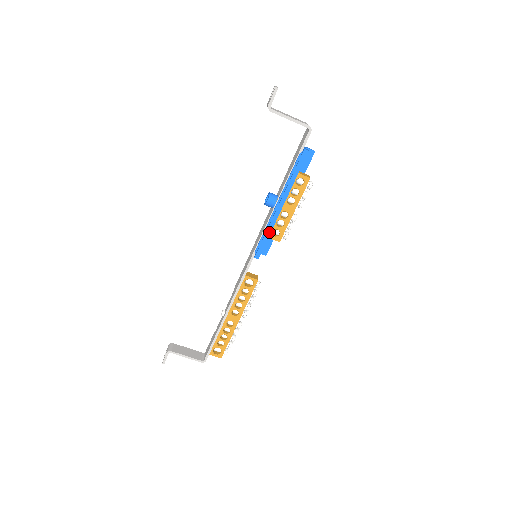
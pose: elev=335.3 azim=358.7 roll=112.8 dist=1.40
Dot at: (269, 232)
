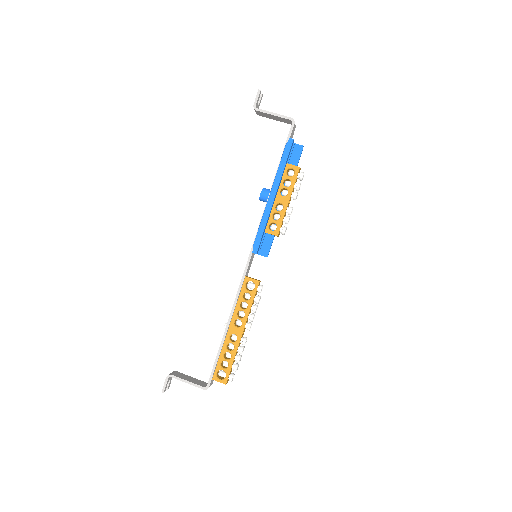
Dot at: (264, 223)
